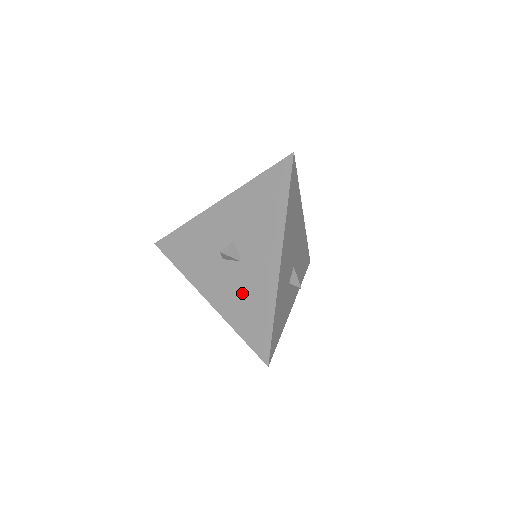
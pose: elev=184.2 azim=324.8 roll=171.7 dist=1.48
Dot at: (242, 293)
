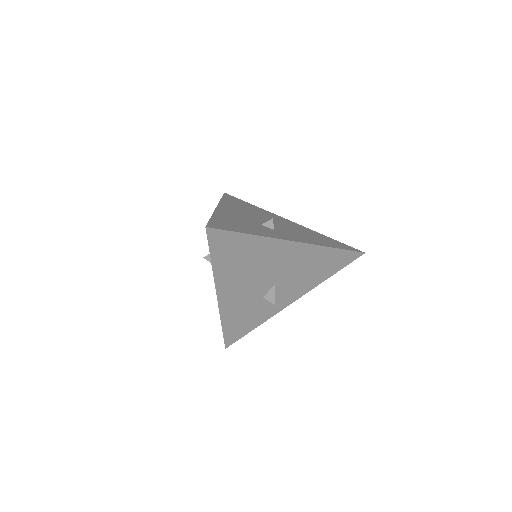
Dot at: occluded
